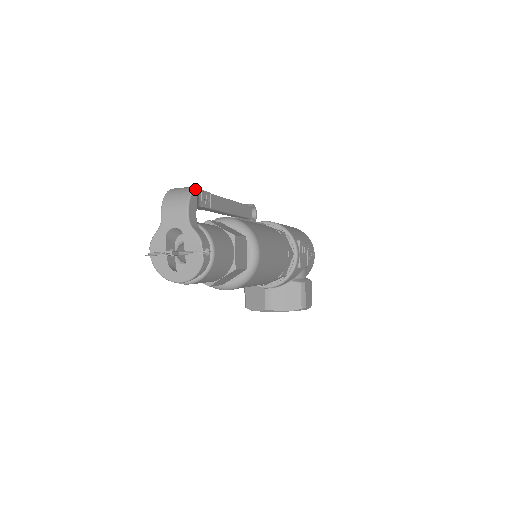
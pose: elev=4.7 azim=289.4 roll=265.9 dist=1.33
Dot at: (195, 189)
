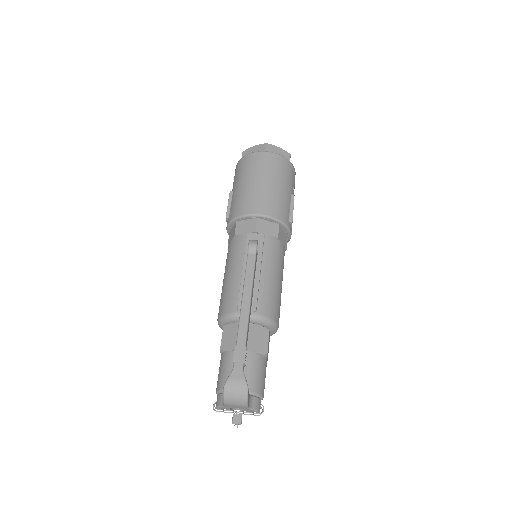
Dot at: (248, 390)
